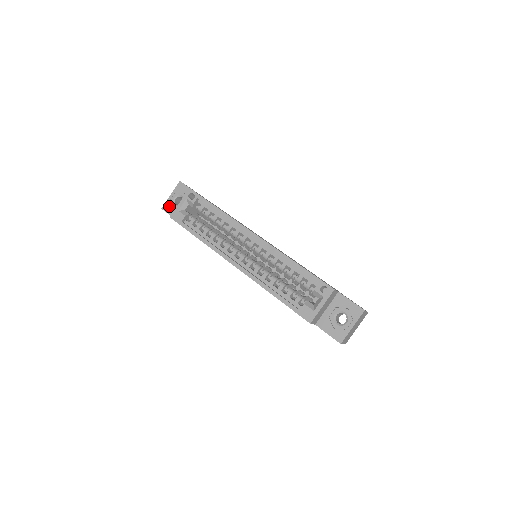
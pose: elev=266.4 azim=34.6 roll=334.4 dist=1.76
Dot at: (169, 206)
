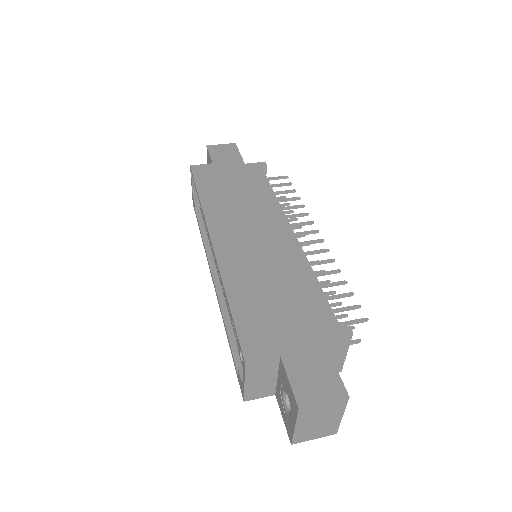
Dot at: occluded
